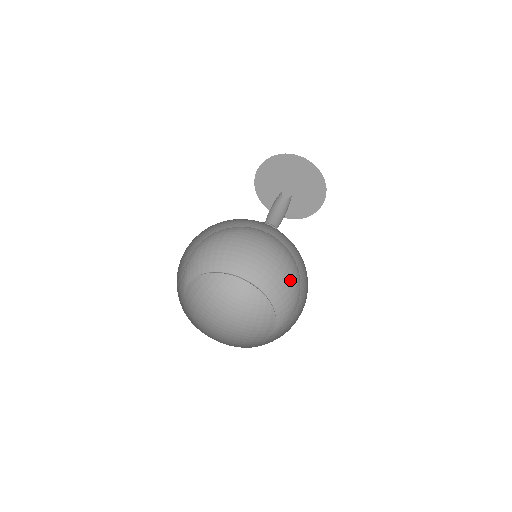
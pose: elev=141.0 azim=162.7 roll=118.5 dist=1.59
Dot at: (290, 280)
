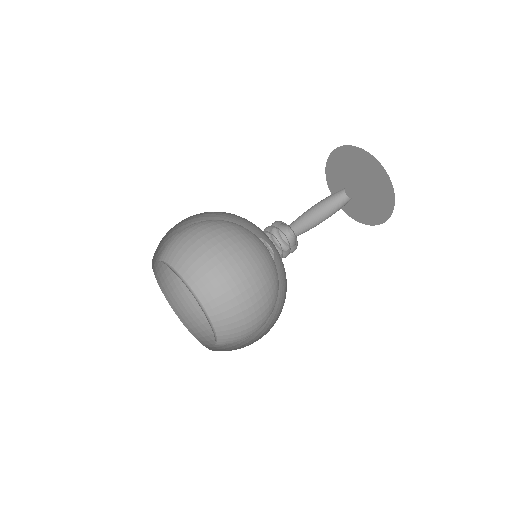
Dot at: (247, 337)
